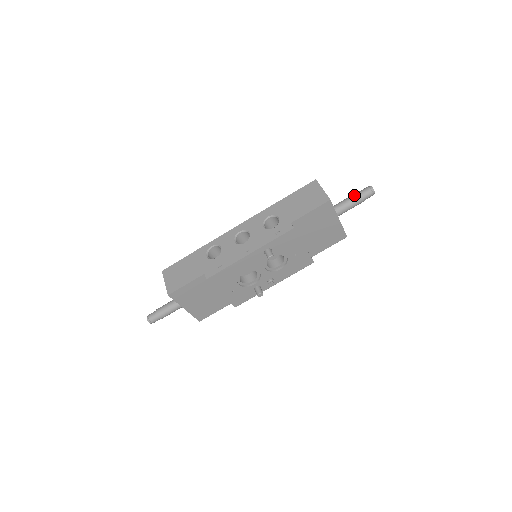
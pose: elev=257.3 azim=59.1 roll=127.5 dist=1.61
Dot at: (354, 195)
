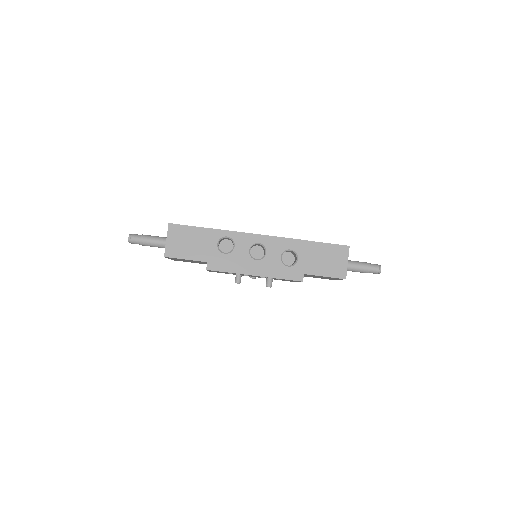
Dot at: (364, 266)
